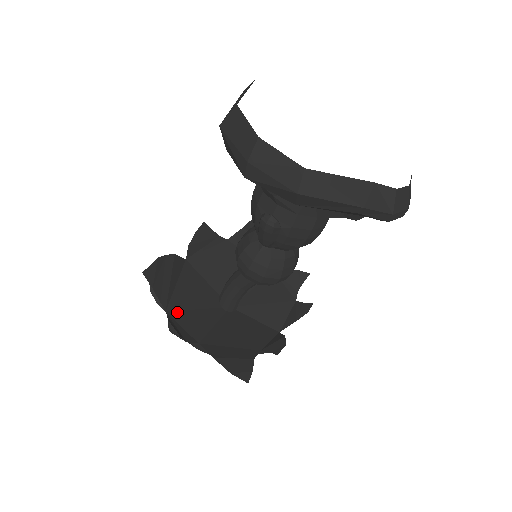
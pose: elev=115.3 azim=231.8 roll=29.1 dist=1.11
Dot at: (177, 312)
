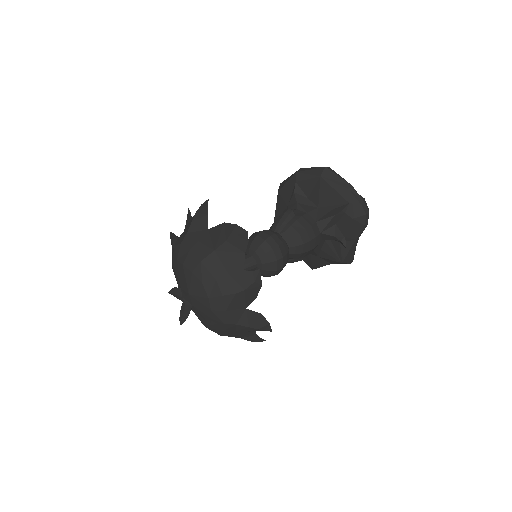
Dot at: occluded
